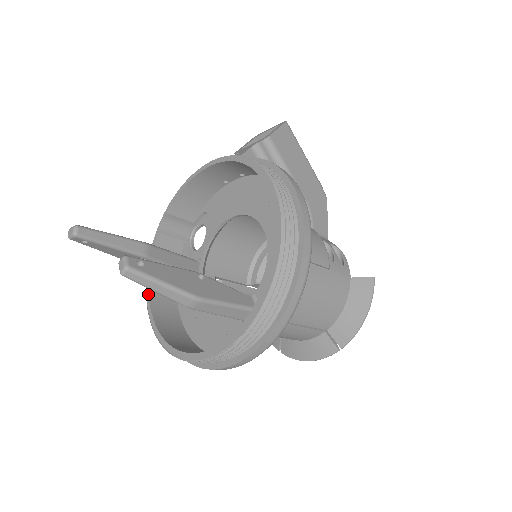
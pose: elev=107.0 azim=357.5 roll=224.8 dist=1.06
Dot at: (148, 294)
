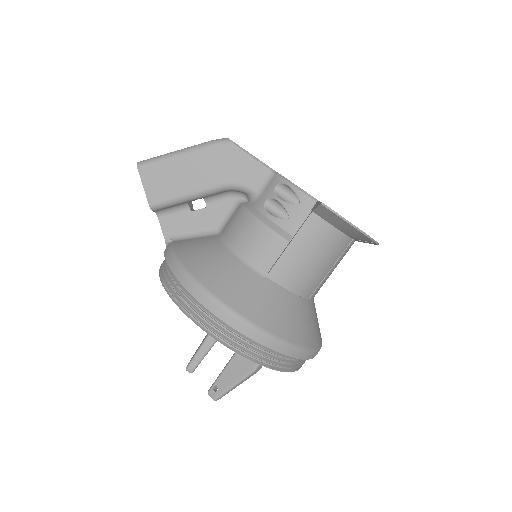
Dot at: occluded
